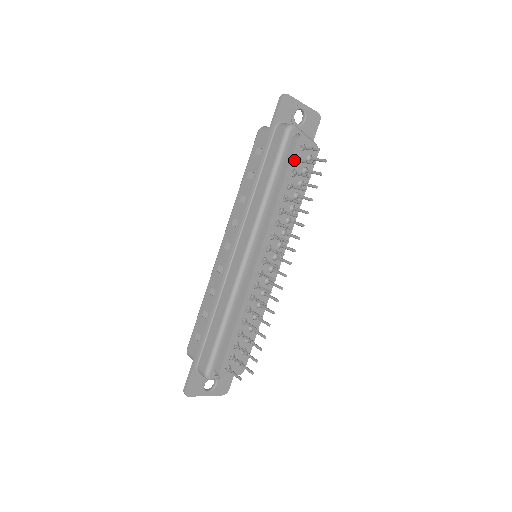
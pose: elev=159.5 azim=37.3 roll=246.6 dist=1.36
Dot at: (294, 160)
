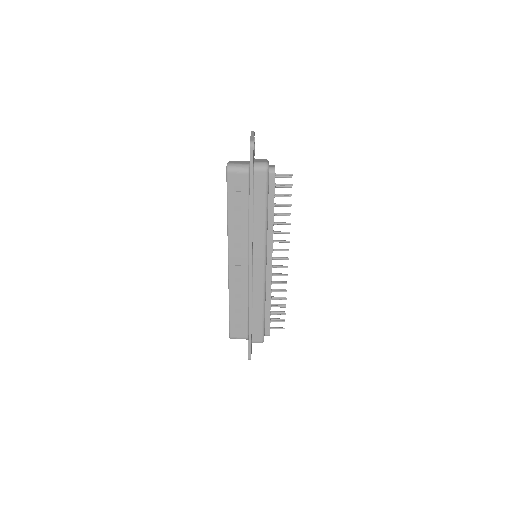
Dot at: (274, 187)
